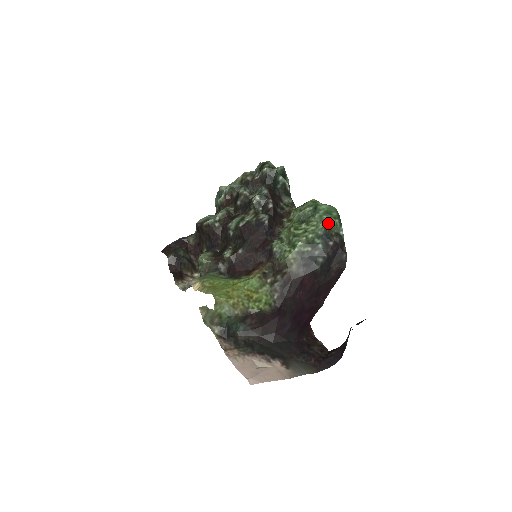
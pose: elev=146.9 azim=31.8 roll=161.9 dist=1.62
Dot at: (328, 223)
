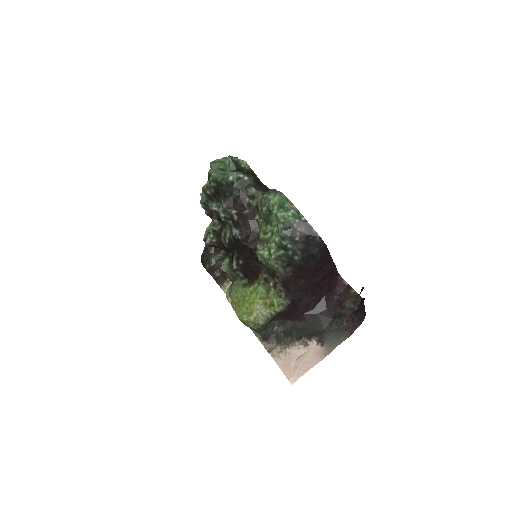
Dot at: (284, 221)
